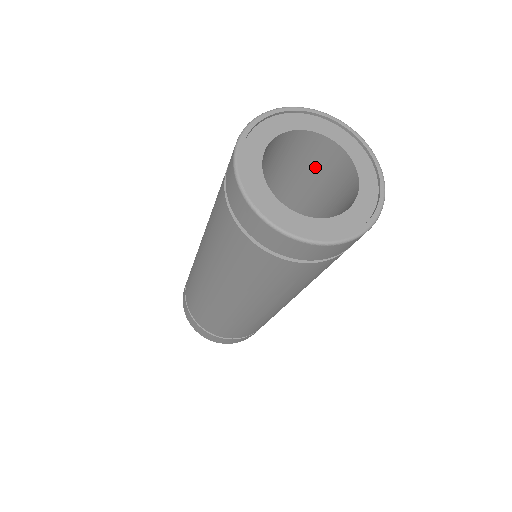
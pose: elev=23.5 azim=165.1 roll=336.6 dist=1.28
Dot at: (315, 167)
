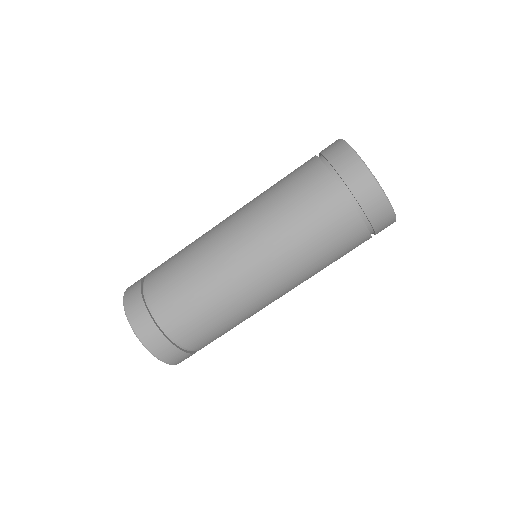
Dot at: occluded
